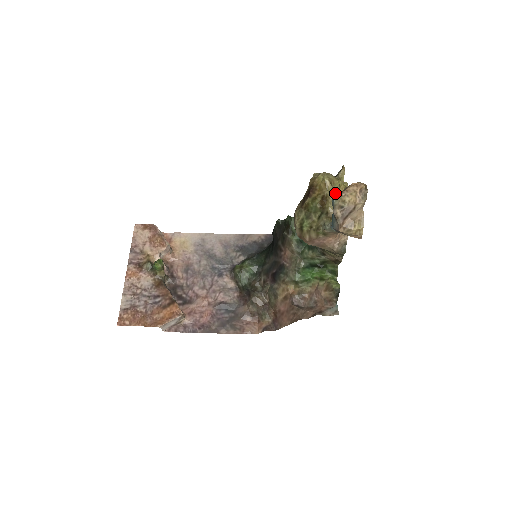
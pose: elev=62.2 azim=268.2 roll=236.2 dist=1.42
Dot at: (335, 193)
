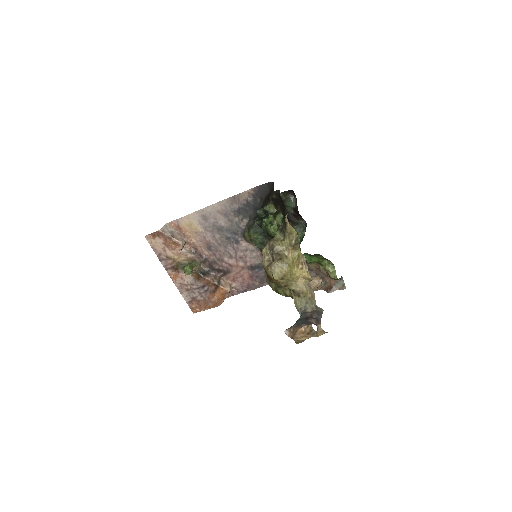
Dot at: (288, 336)
